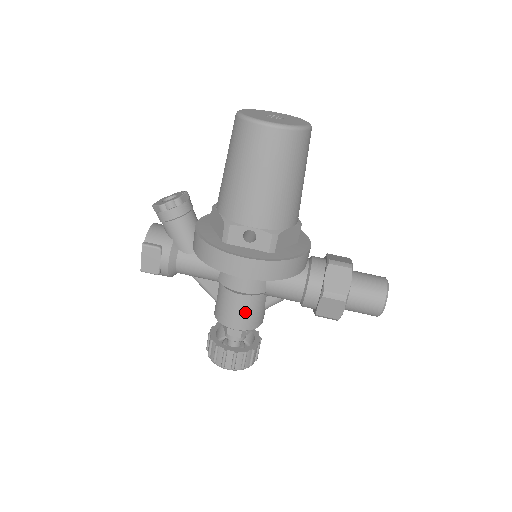
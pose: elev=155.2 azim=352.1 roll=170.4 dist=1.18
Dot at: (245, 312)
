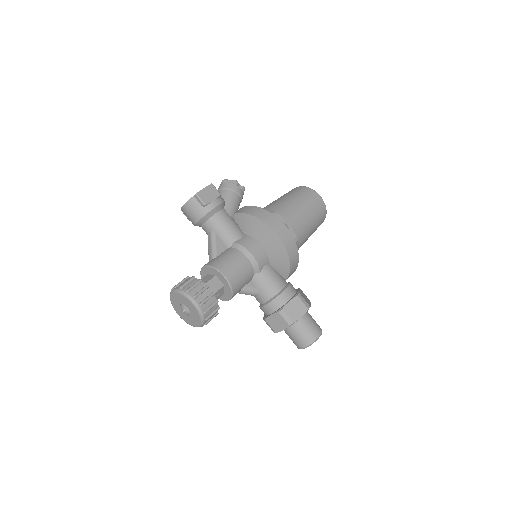
Dot at: (241, 272)
